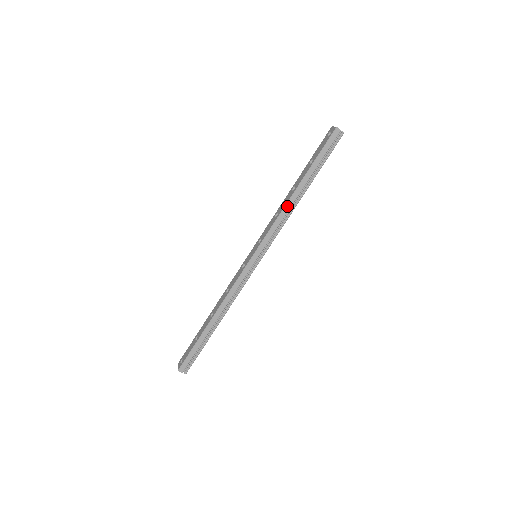
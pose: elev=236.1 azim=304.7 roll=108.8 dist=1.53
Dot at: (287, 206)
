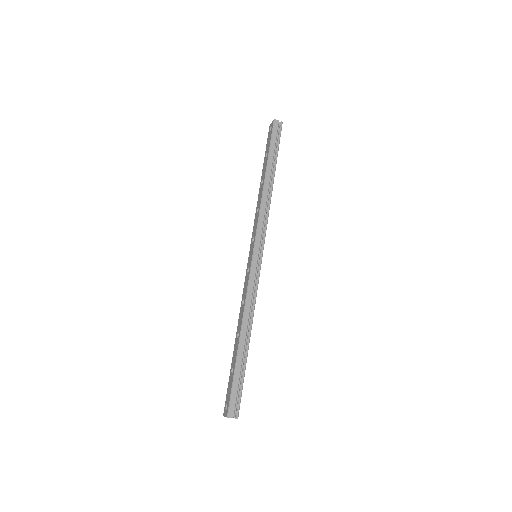
Dot at: (264, 196)
